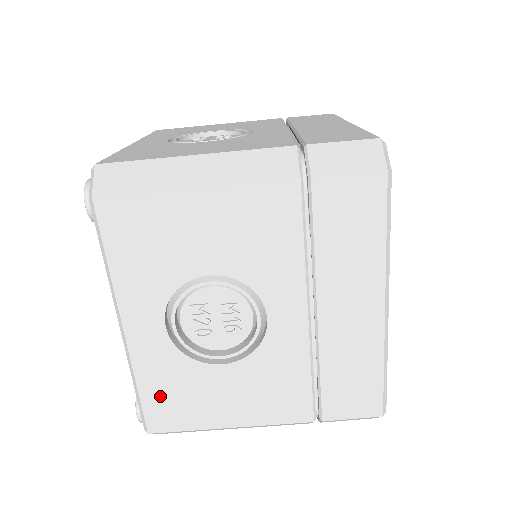
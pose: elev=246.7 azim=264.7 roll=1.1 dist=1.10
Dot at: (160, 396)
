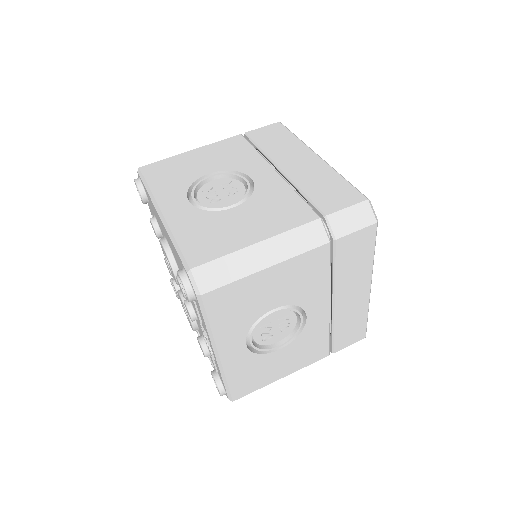
Dot at: (194, 239)
